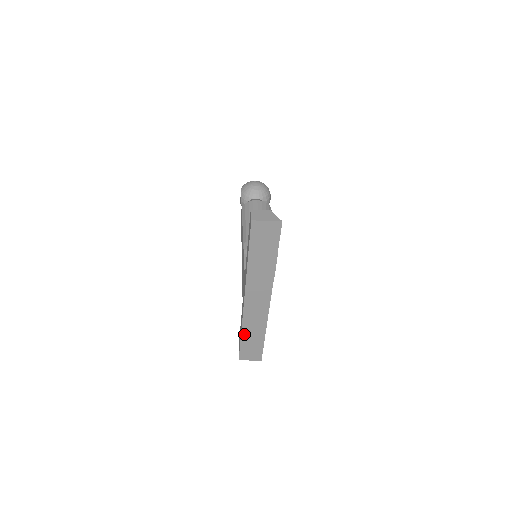
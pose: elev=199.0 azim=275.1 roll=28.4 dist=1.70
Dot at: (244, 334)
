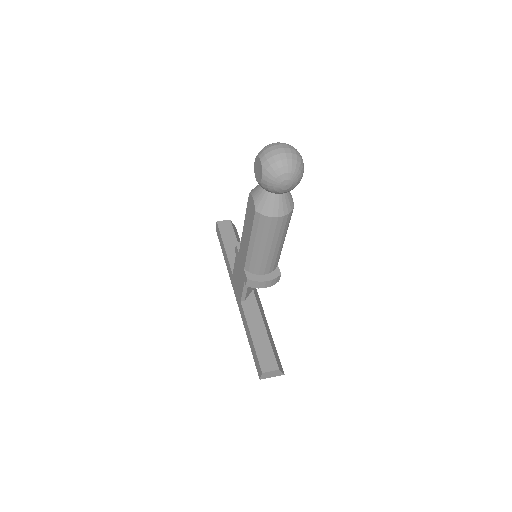
Dot at: occluded
